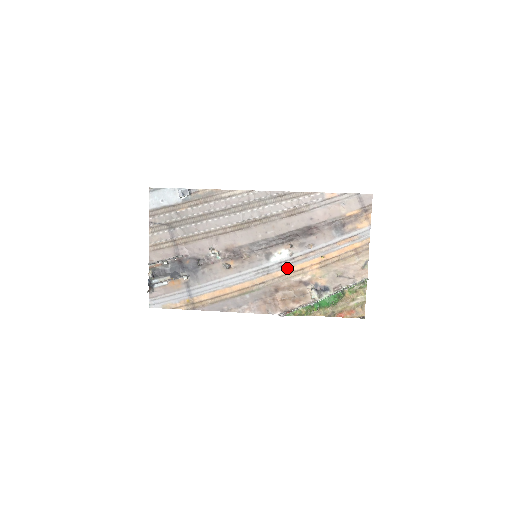
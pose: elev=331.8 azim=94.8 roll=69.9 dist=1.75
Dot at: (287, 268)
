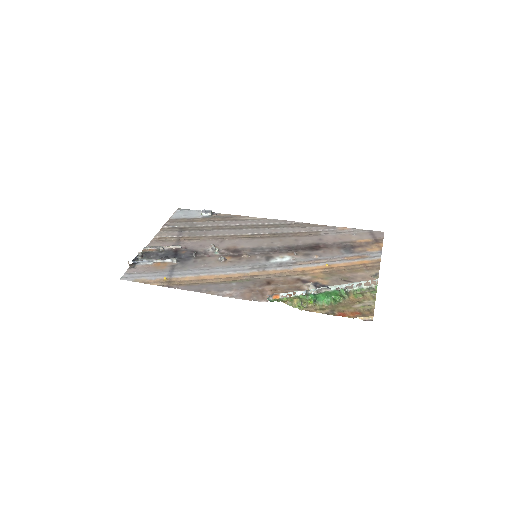
Dot at: (286, 269)
